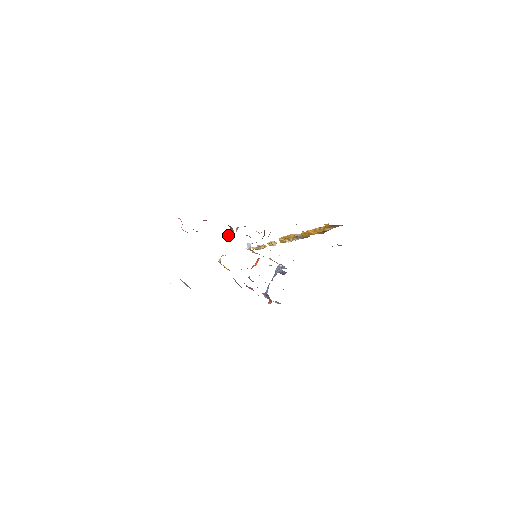
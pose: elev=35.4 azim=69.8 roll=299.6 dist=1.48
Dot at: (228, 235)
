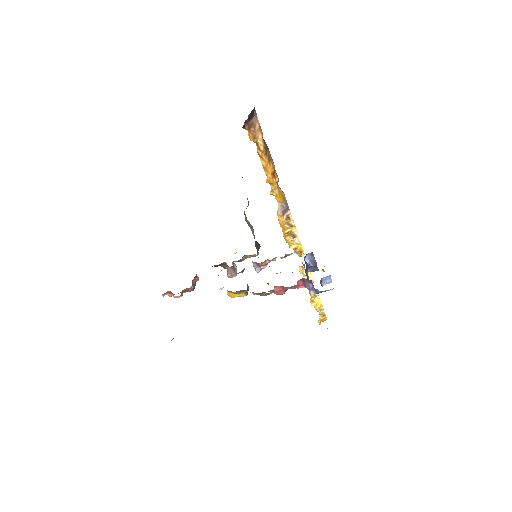
Dot at: (227, 274)
